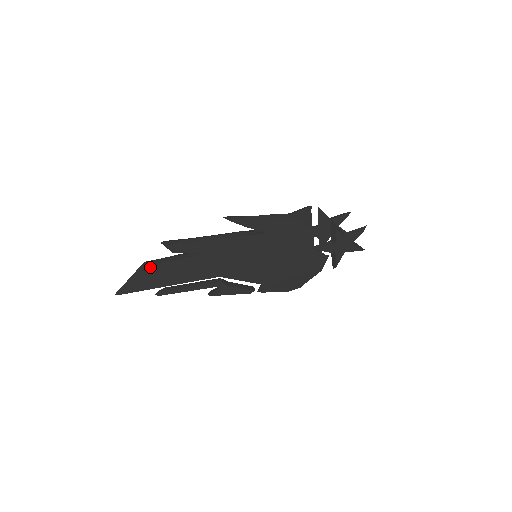
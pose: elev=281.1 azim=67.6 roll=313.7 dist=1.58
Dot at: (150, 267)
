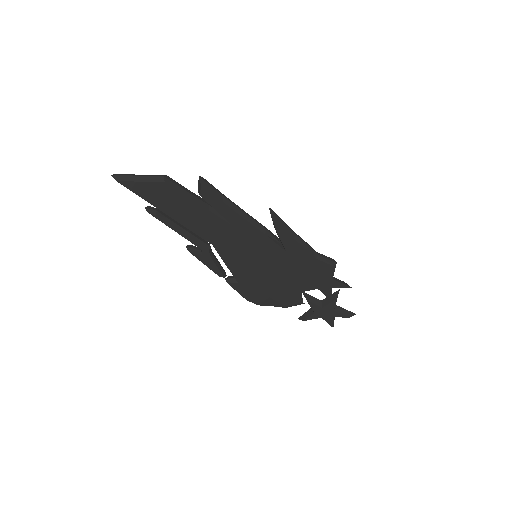
Dot at: (168, 186)
